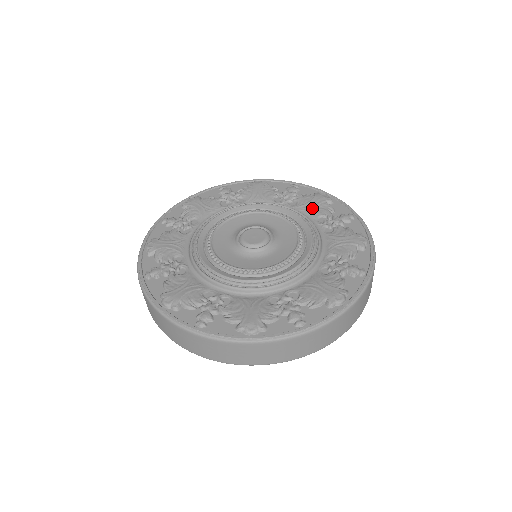
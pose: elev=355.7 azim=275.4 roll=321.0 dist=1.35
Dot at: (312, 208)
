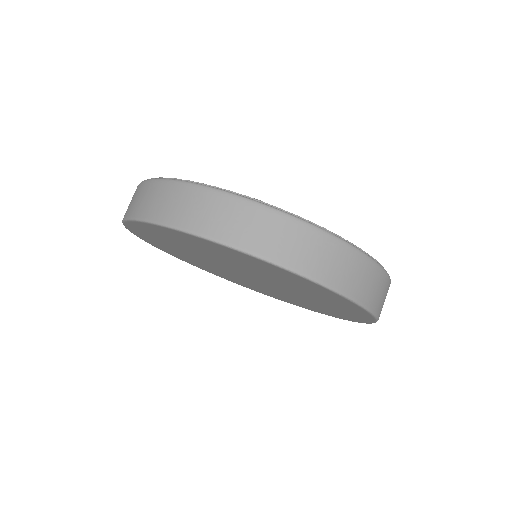
Dot at: occluded
